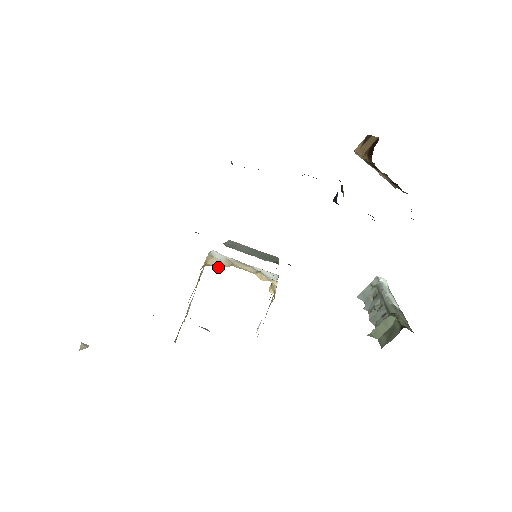
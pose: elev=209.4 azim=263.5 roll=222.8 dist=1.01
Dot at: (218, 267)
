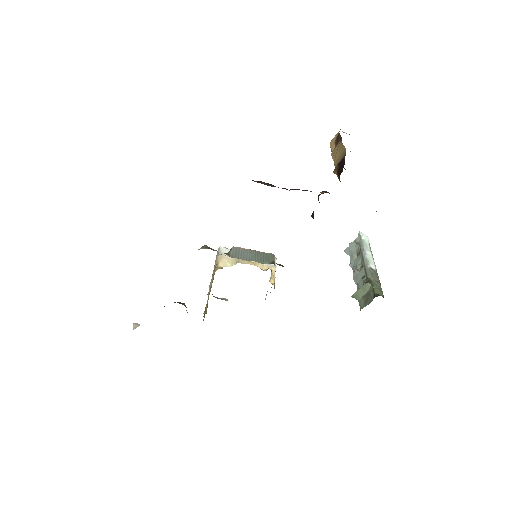
Dot at: occluded
